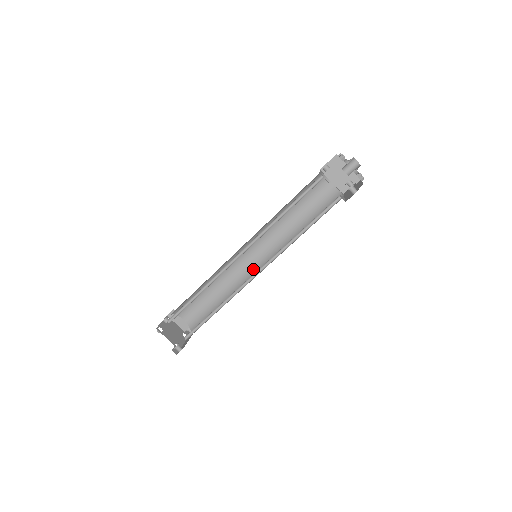
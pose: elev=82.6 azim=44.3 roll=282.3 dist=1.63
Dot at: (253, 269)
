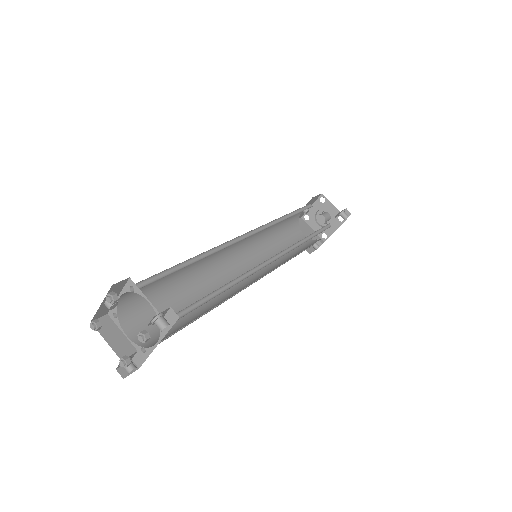
Dot at: (244, 282)
